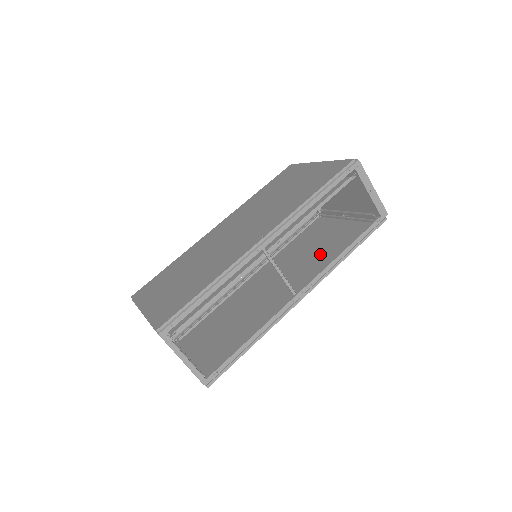
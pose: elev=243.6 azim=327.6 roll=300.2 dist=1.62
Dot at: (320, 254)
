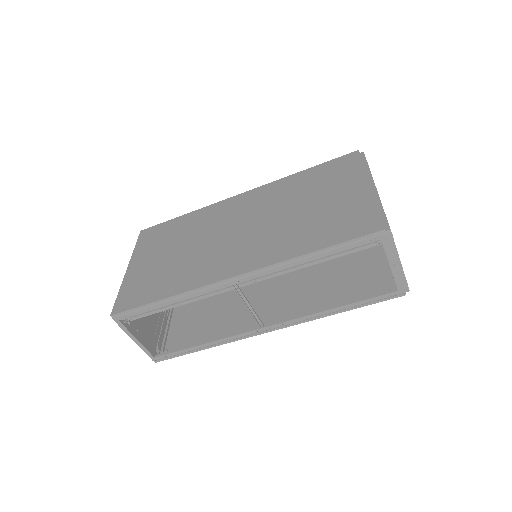
Dot at: (325, 282)
